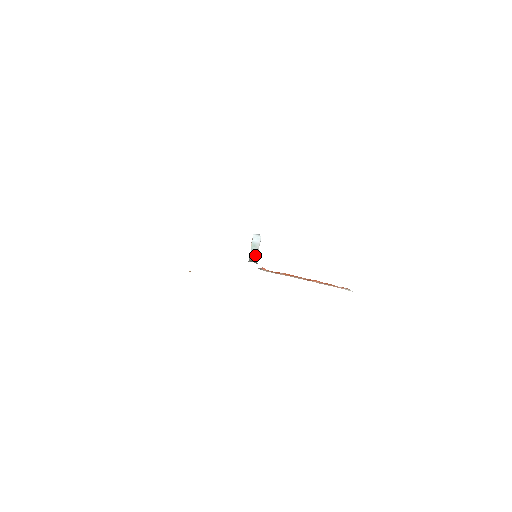
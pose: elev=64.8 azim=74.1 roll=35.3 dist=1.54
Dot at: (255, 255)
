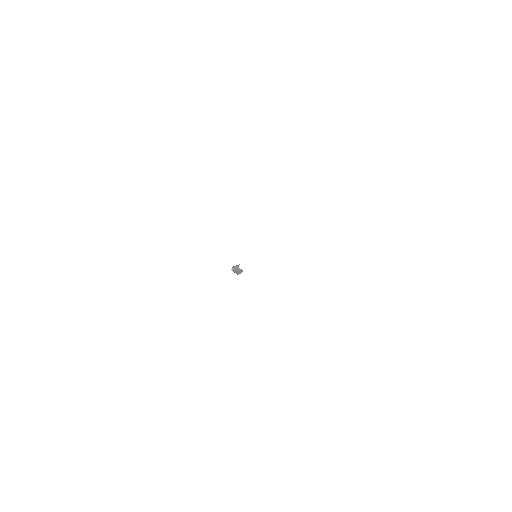
Dot at: occluded
